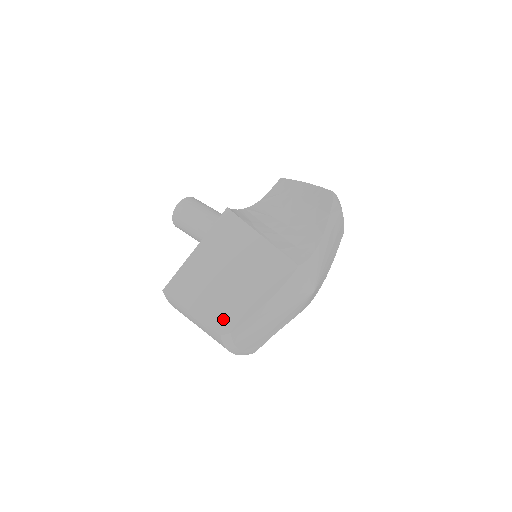
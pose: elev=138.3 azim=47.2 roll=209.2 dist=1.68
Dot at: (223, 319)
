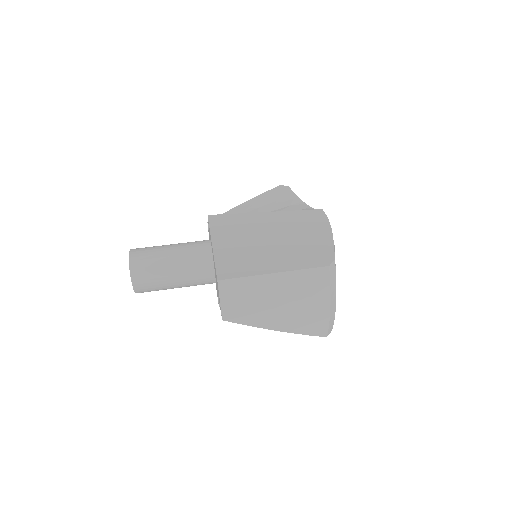
Dot at: (314, 257)
